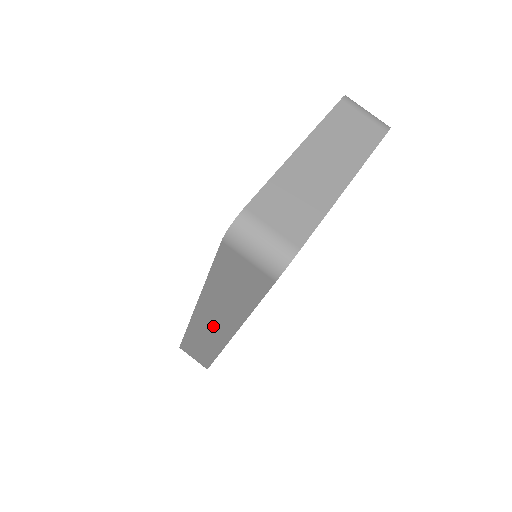
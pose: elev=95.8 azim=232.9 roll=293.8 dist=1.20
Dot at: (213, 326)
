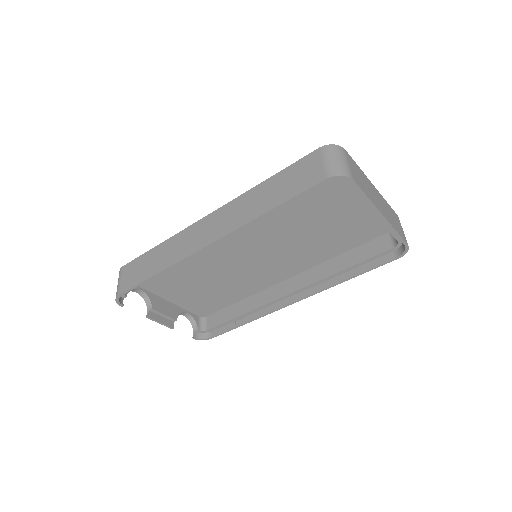
Dot at: (207, 231)
